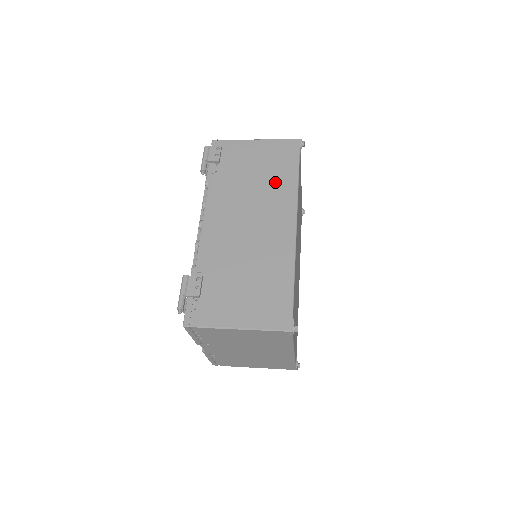
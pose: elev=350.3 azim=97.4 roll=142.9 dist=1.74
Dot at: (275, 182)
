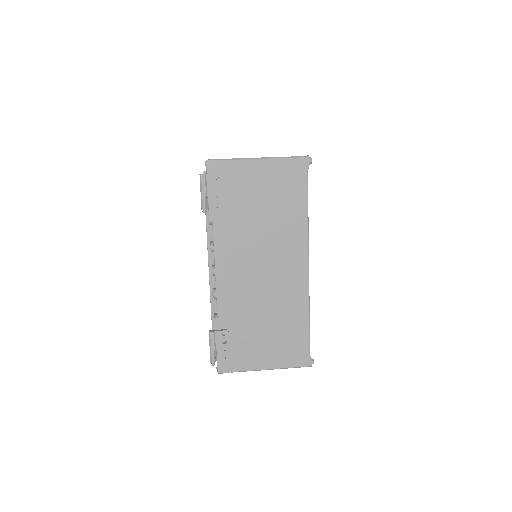
Dot at: (284, 218)
